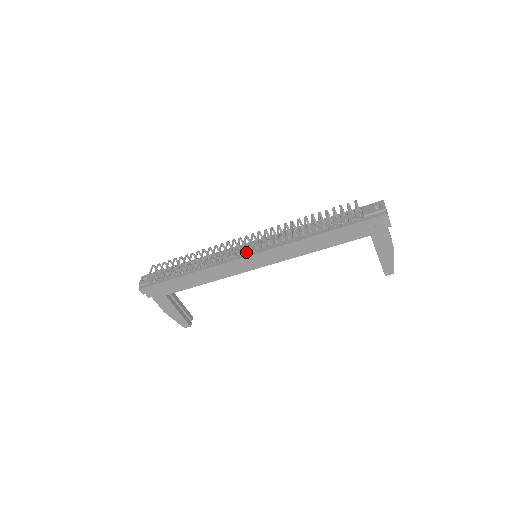
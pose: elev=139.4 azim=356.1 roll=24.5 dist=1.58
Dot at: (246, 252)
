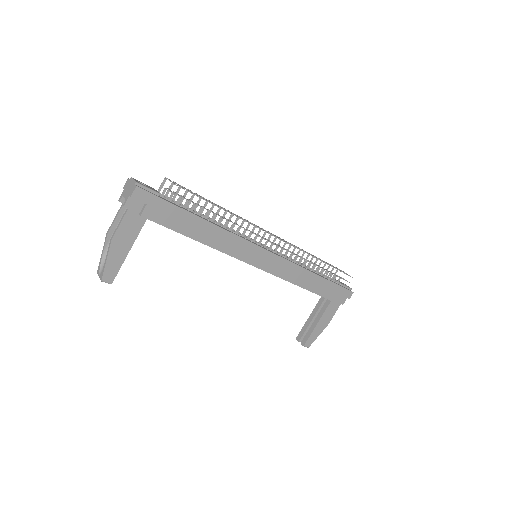
Dot at: occluded
